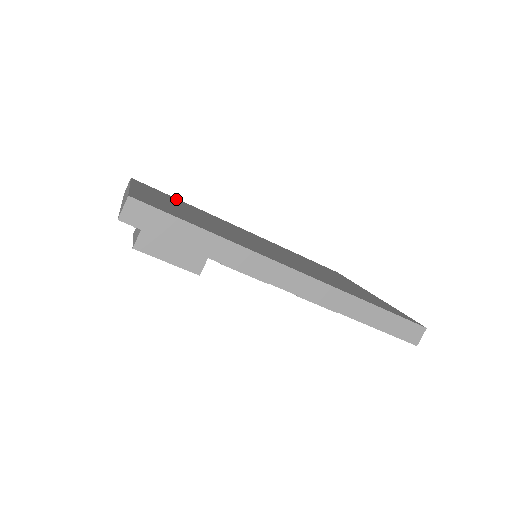
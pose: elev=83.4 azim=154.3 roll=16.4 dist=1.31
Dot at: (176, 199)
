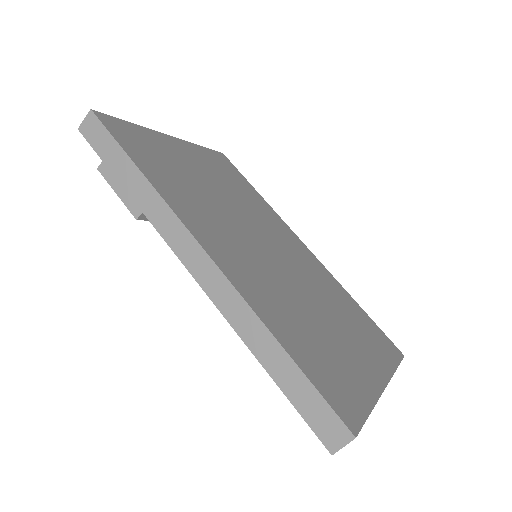
Dot at: (246, 184)
